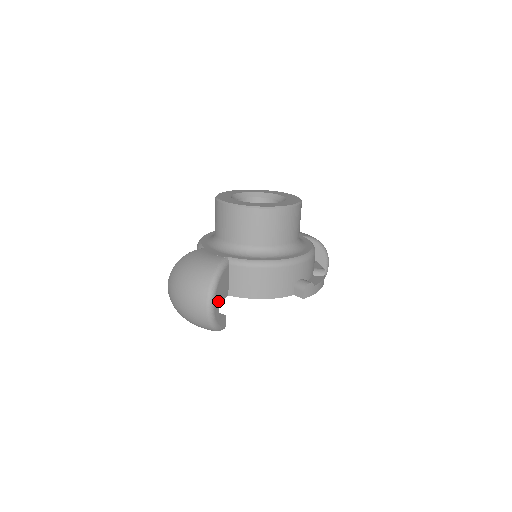
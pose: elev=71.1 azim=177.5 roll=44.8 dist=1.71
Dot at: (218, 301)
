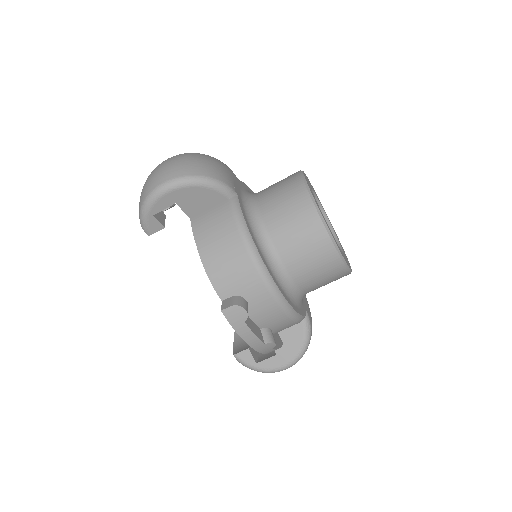
Dot at: (177, 199)
